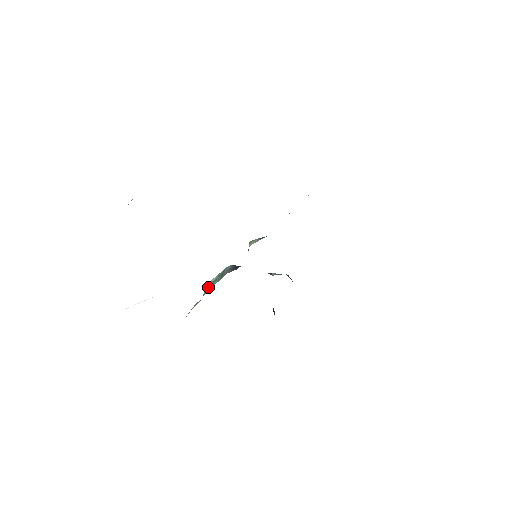
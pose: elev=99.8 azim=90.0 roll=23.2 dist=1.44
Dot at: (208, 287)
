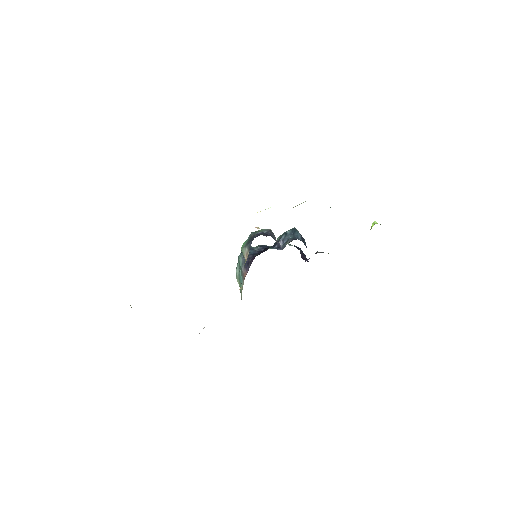
Dot at: (239, 285)
